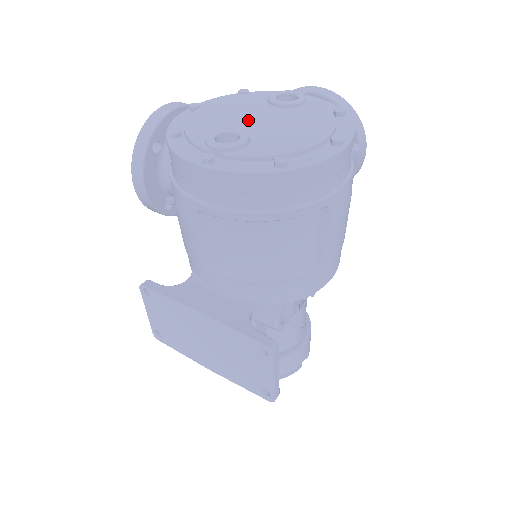
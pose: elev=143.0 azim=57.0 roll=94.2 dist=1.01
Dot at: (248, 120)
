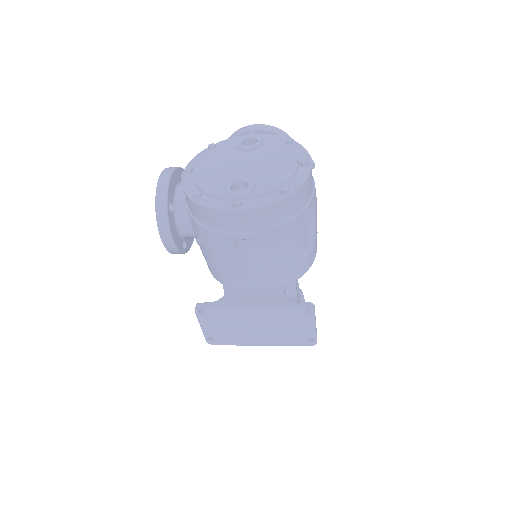
Dot at: (238, 168)
